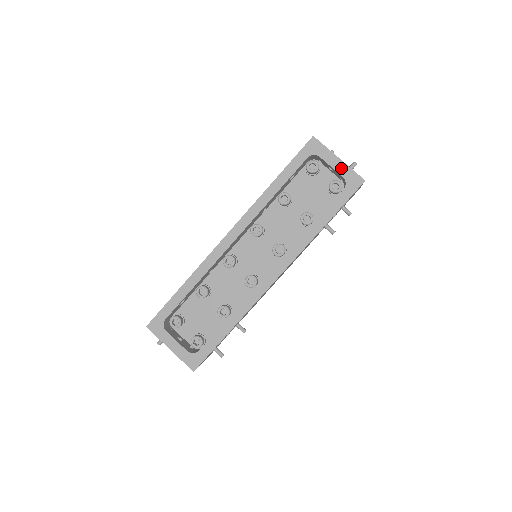
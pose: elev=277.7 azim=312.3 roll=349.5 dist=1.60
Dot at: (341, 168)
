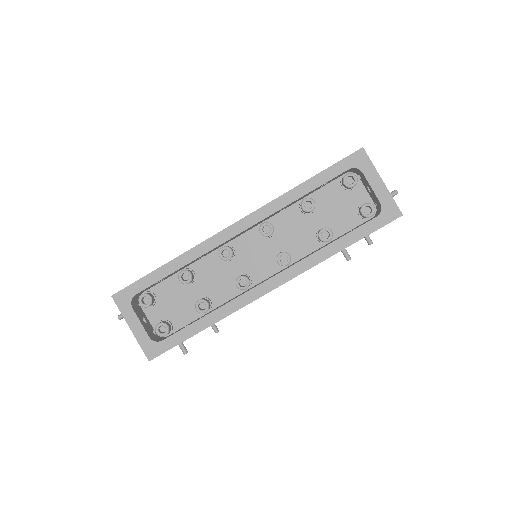
Dot at: (381, 193)
